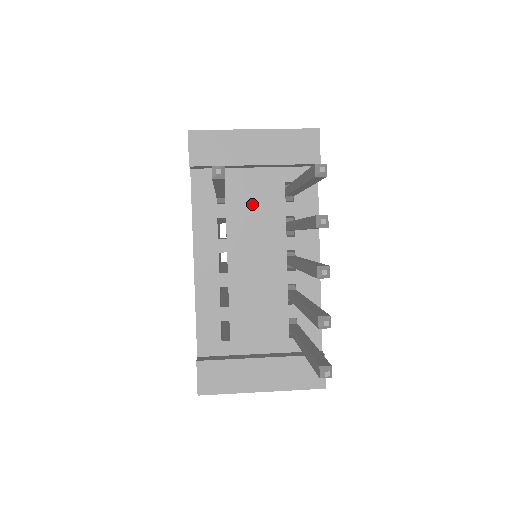
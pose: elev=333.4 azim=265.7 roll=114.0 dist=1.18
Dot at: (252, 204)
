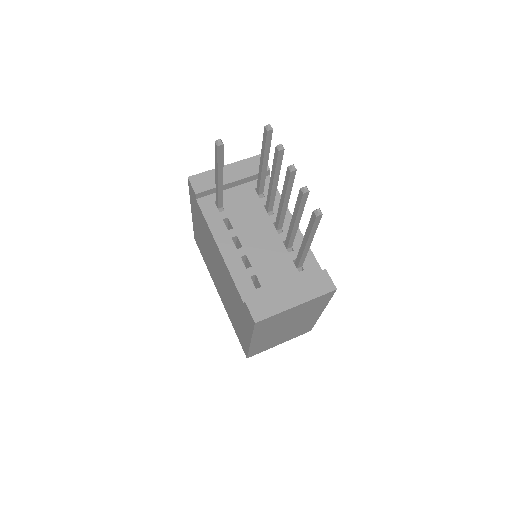
Dot at: (240, 205)
